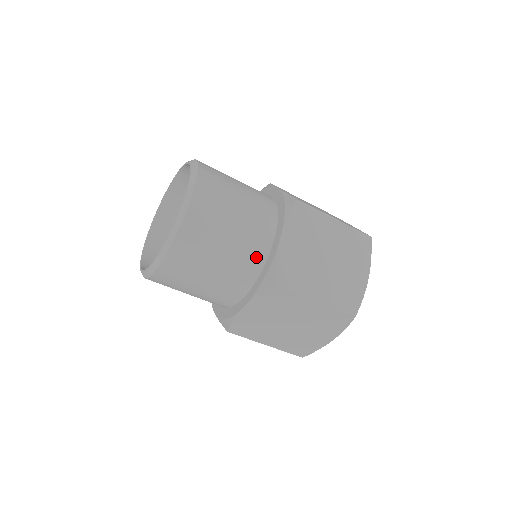
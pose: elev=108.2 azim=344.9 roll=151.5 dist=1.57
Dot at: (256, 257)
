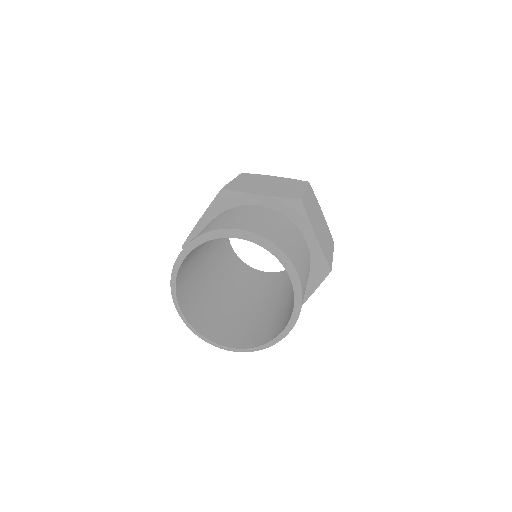
Dot at: occluded
